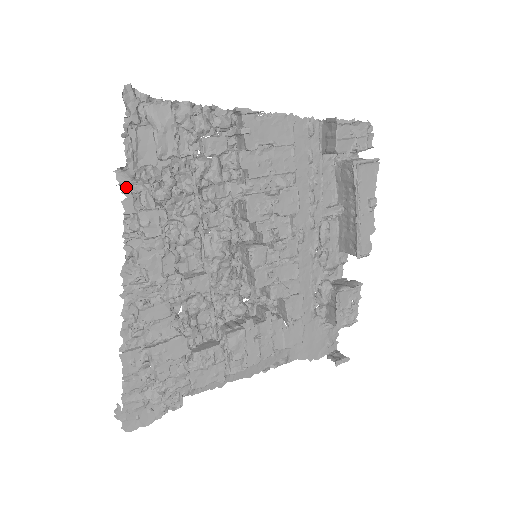
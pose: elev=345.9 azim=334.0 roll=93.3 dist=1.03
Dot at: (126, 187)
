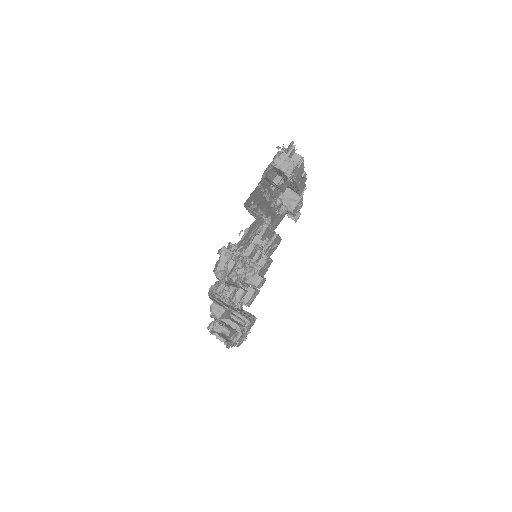
Dot at: occluded
